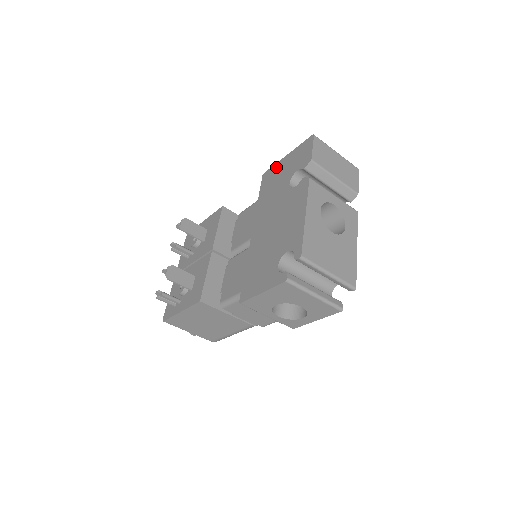
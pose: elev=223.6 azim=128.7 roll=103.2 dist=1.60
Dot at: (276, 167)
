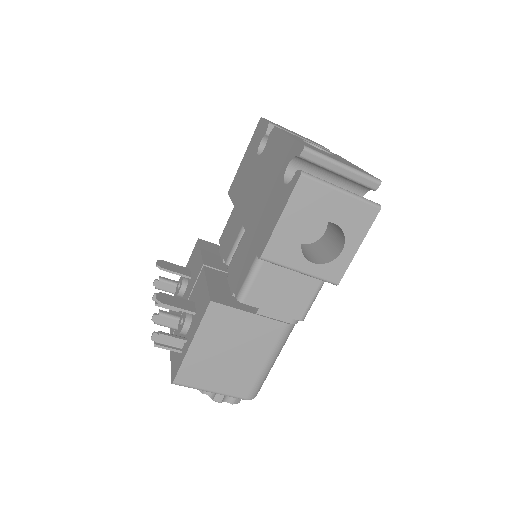
Dot at: (238, 172)
